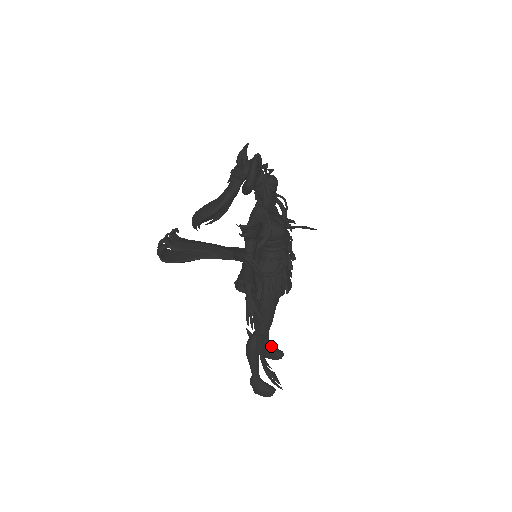
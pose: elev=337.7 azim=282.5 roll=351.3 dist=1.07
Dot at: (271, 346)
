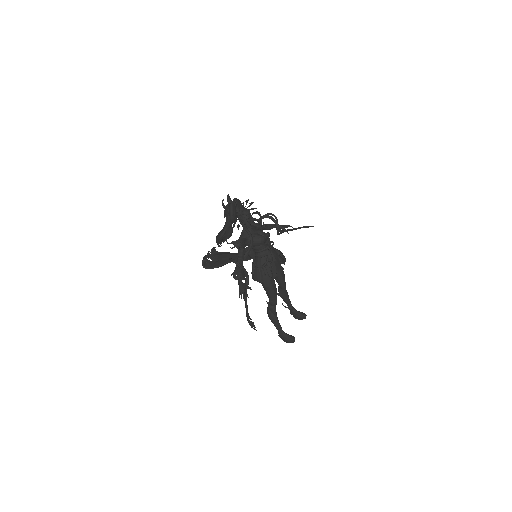
Dot at: (296, 311)
